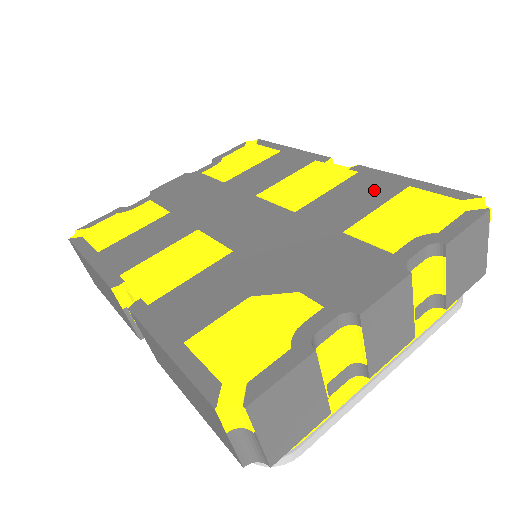
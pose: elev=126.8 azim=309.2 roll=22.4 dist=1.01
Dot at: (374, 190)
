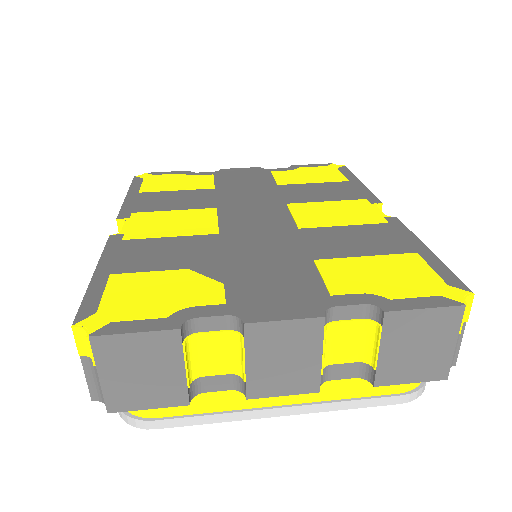
Dot at: (382, 242)
